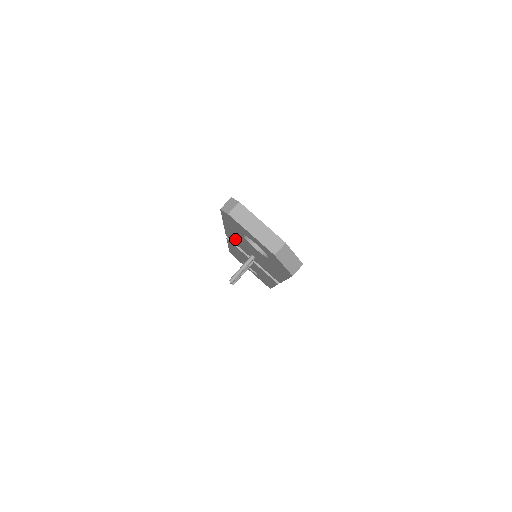
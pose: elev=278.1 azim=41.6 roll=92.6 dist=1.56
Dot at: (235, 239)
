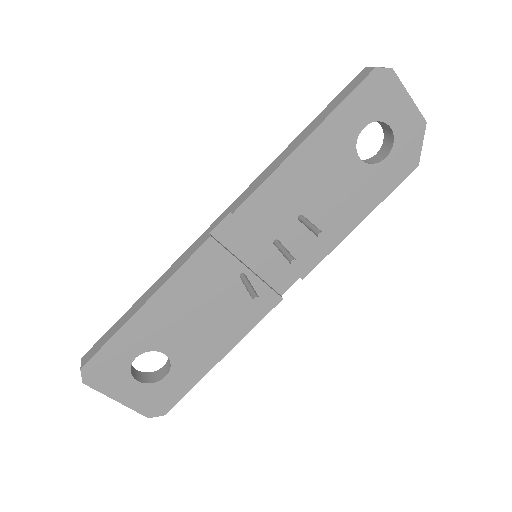
Dot at: (282, 190)
